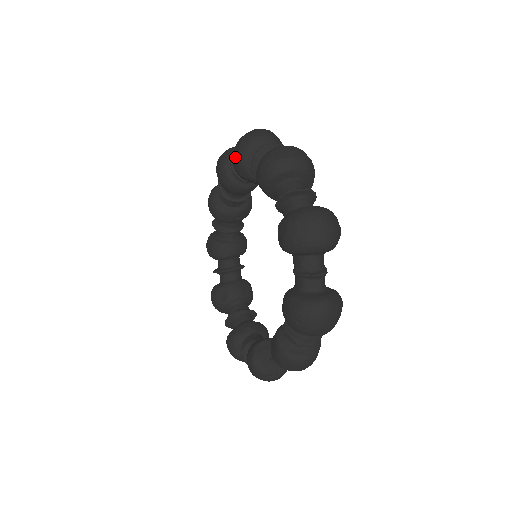
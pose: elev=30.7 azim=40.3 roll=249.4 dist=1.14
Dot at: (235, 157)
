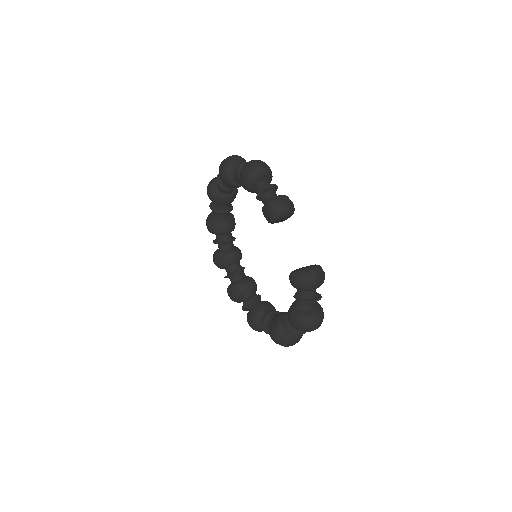
Dot at: (207, 224)
